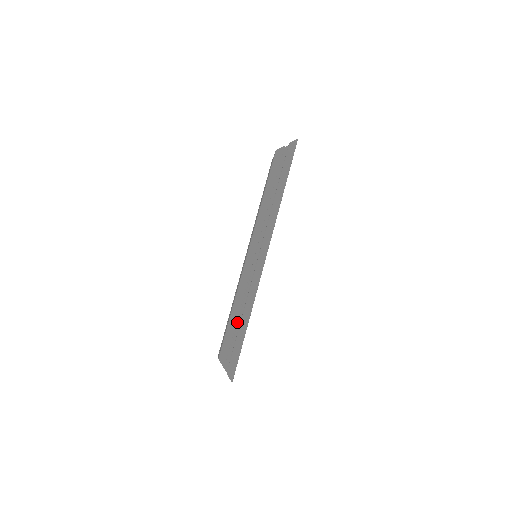
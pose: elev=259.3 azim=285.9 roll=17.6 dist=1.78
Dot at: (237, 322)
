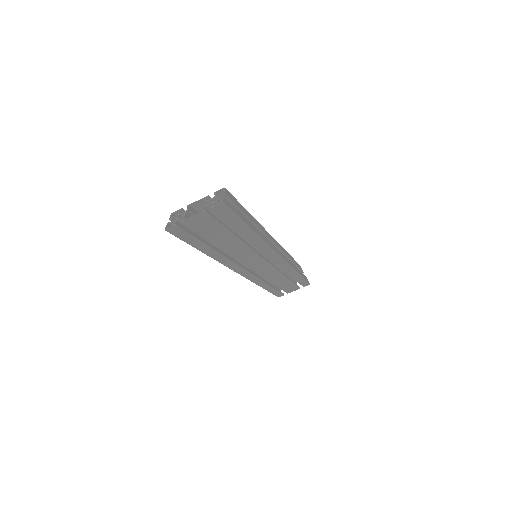
Dot at: occluded
